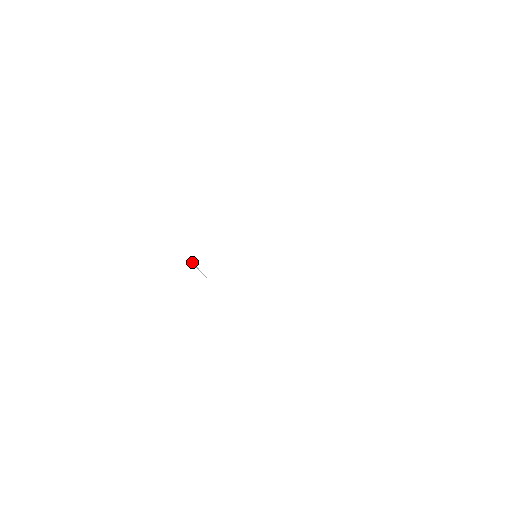
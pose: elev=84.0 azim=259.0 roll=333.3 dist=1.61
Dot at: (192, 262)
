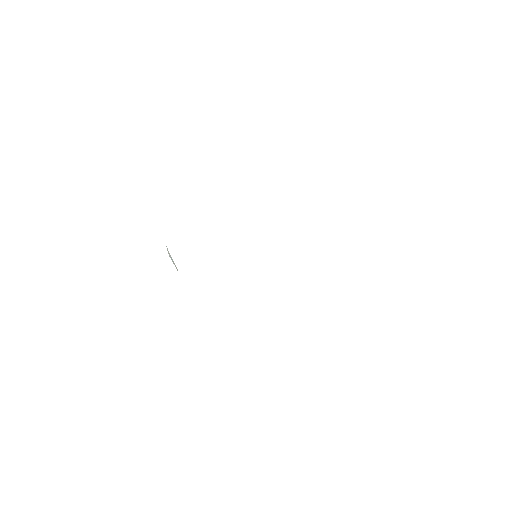
Dot at: occluded
